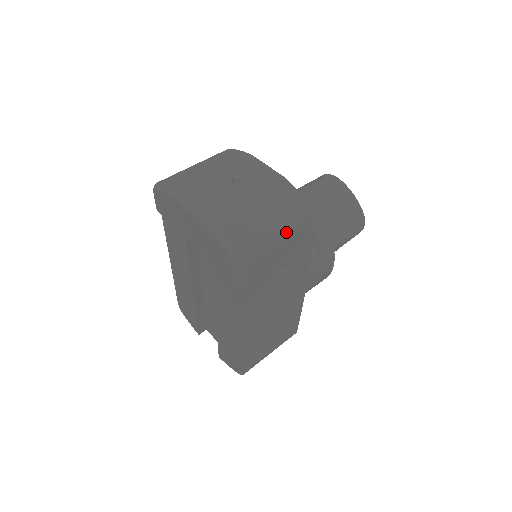
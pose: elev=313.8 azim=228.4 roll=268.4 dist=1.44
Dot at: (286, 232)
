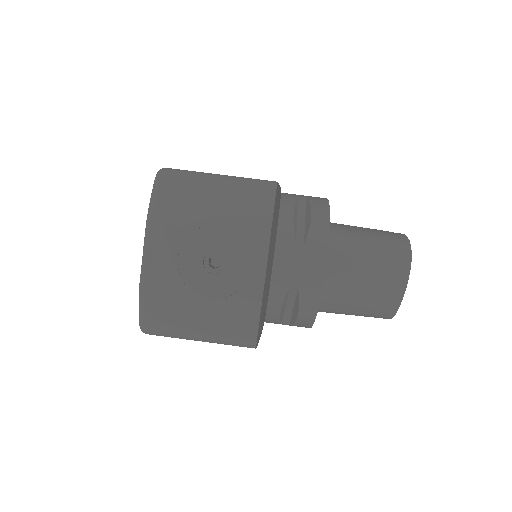
Dot at: (212, 342)
